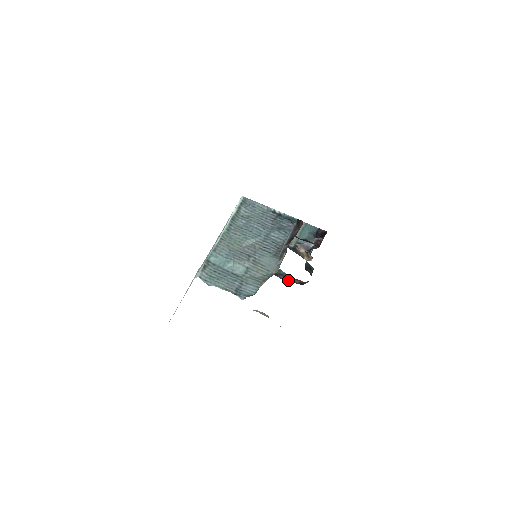
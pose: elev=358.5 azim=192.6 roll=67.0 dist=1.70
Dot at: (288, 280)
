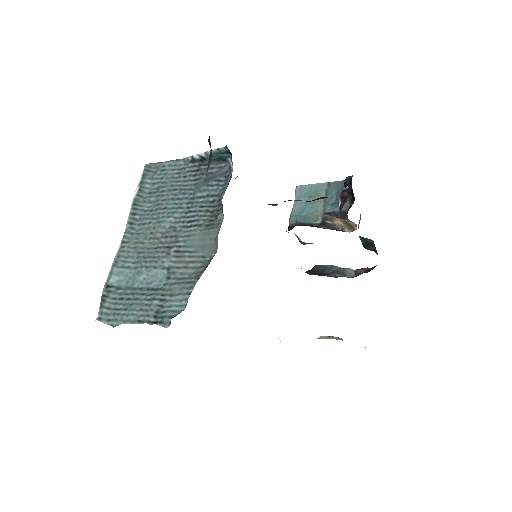
Dot at: (348, 275)
